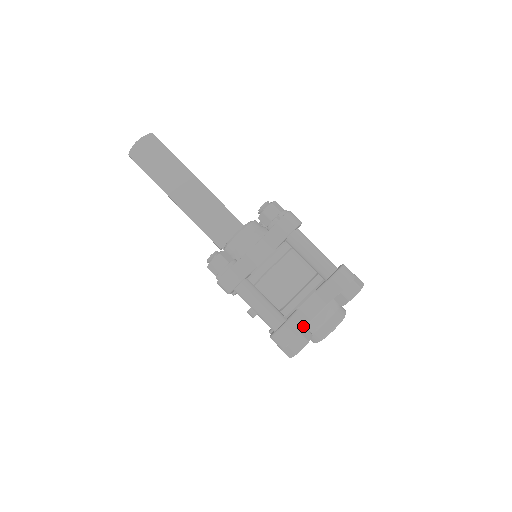
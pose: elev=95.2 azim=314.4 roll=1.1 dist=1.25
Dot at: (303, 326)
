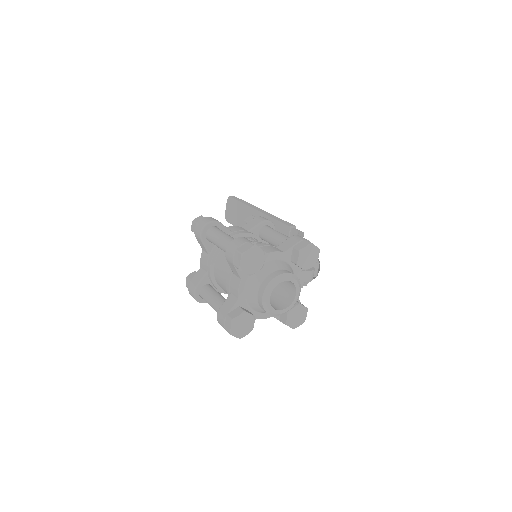
Dot at: (230, 307)
